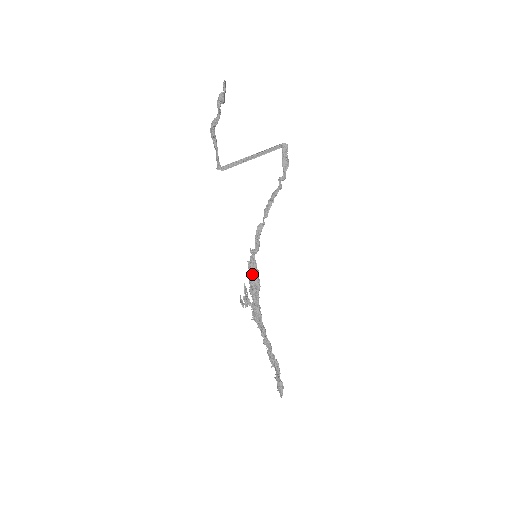
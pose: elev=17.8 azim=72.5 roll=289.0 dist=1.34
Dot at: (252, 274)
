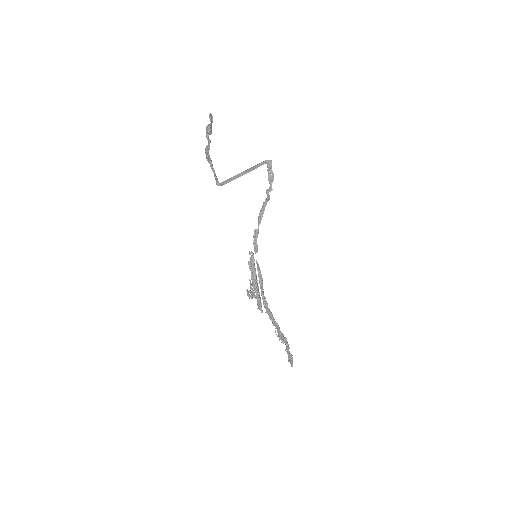
Dot at: (252, 273)
